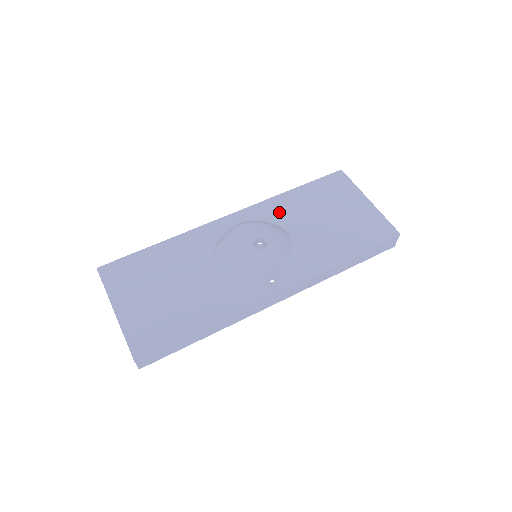
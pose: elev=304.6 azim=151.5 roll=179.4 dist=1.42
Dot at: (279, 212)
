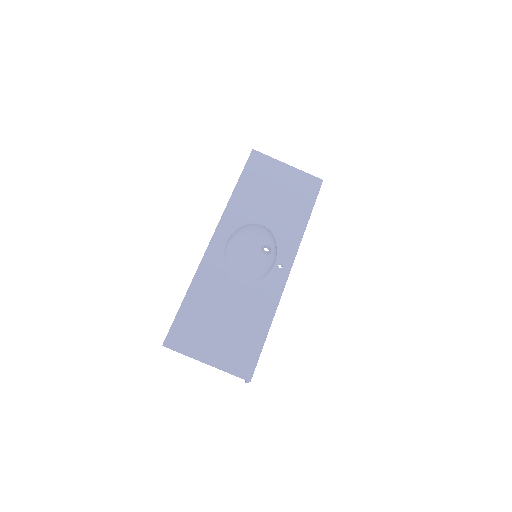
Dot at: (243, 212)
